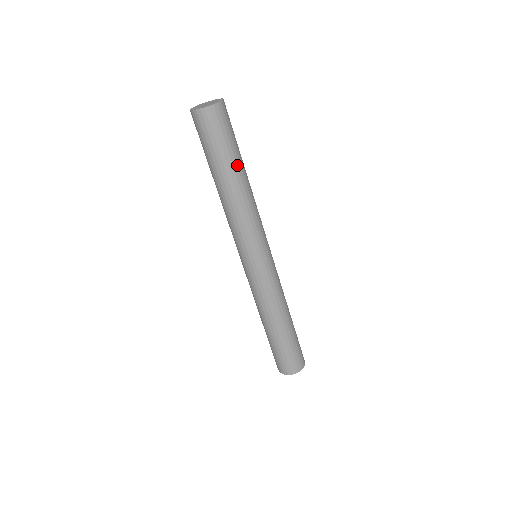
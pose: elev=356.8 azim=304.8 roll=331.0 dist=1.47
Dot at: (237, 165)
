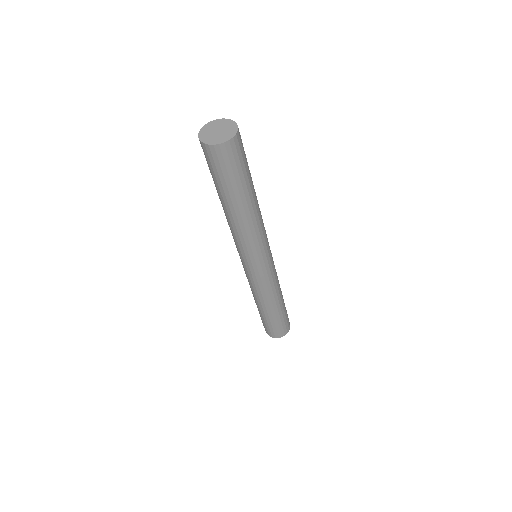
Dot at: (236, 198)
